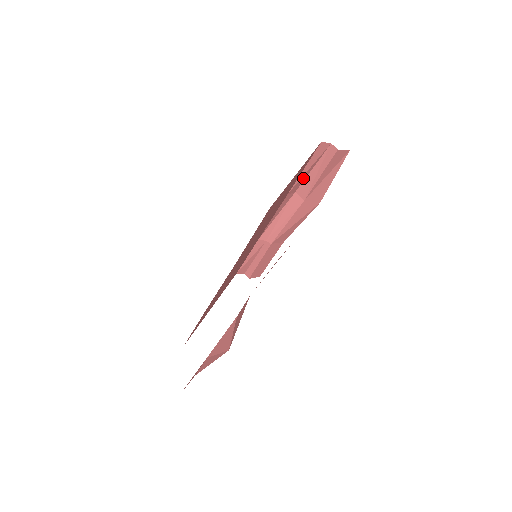
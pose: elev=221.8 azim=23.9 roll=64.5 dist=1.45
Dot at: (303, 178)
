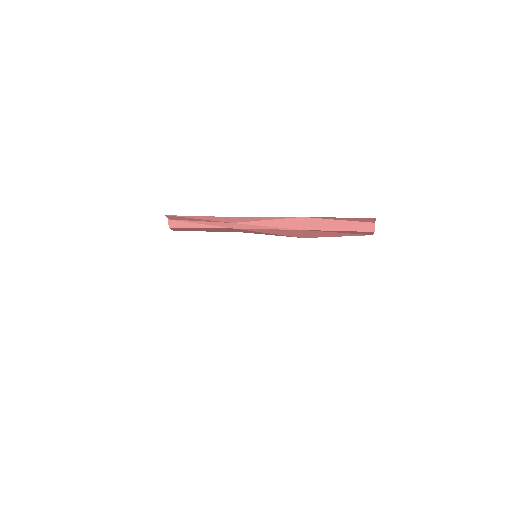
Dot at: (325, 218)
